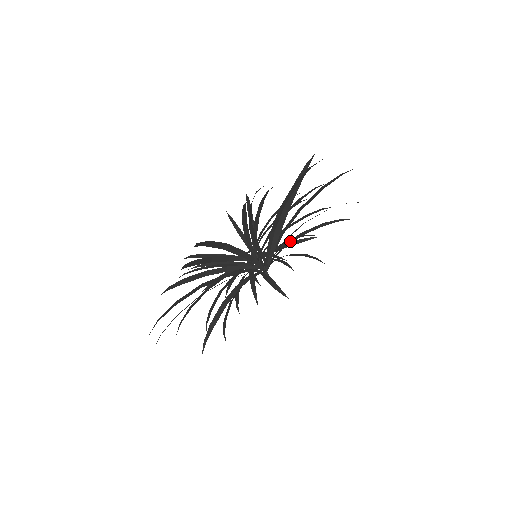
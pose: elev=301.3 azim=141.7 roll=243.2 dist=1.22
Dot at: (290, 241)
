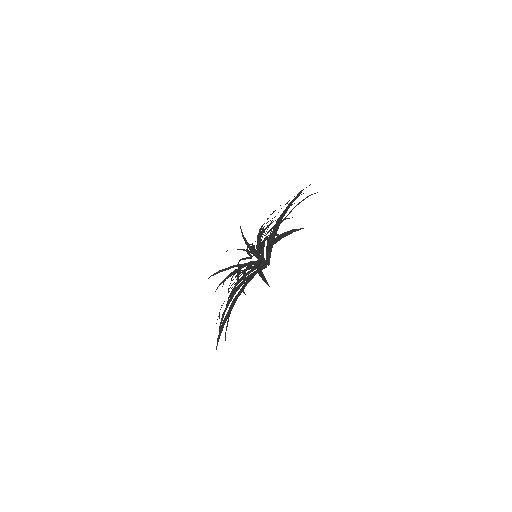
Dot at: occluded
